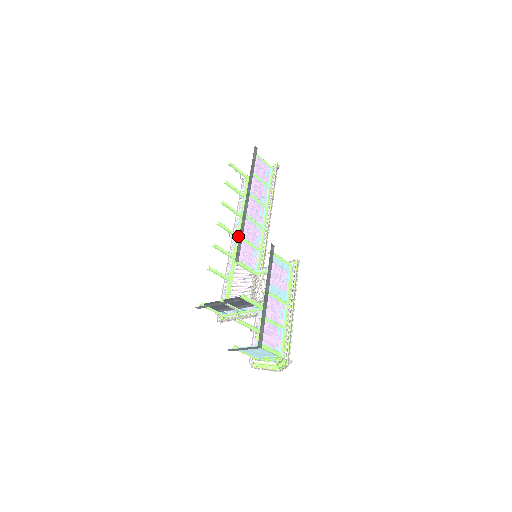
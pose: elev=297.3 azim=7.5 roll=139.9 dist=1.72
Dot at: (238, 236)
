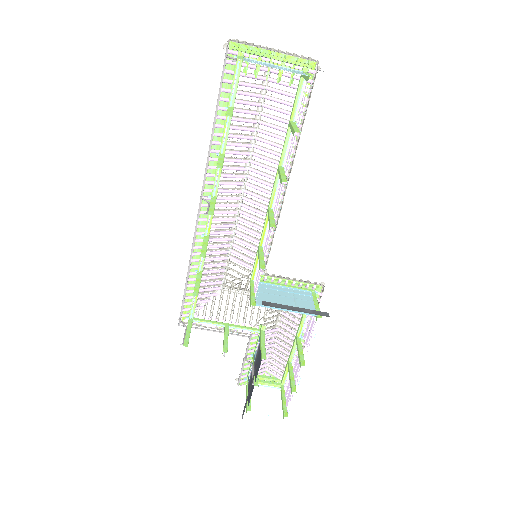
Dot at: occluded
